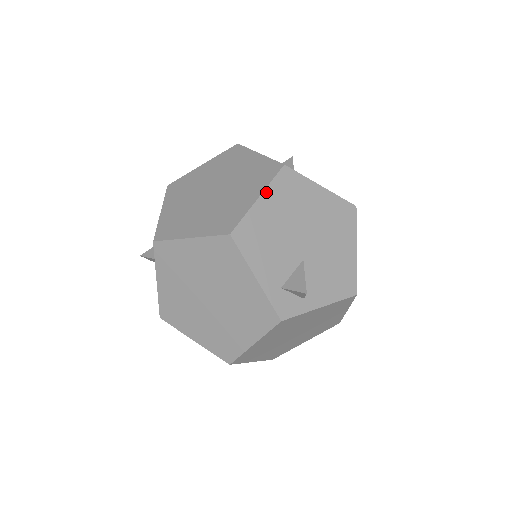
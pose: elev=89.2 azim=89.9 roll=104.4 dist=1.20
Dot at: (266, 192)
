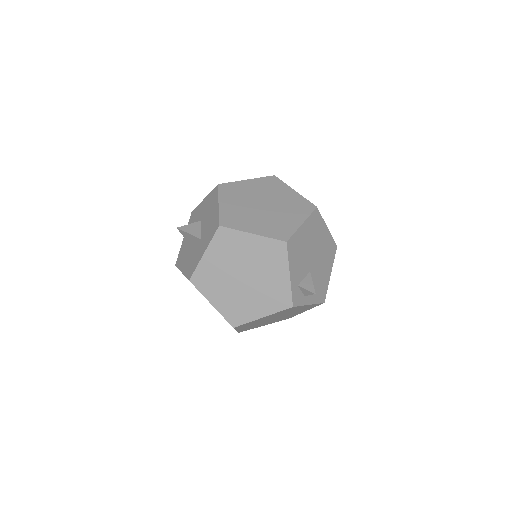
Dot at: (306, 221)
